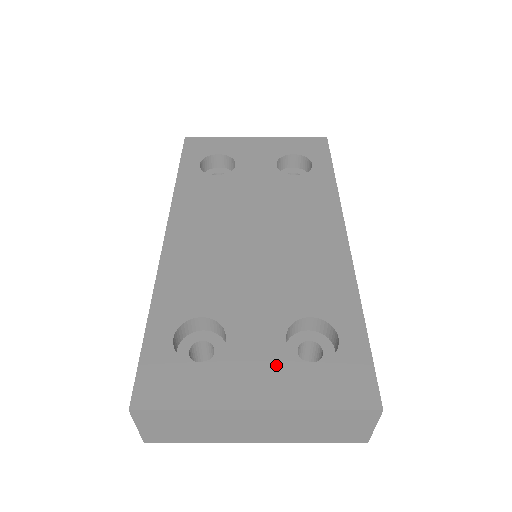
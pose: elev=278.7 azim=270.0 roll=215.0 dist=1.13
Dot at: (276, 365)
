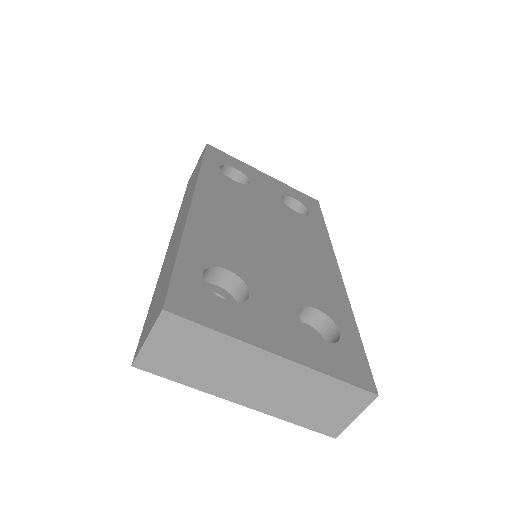
Dot at: (293, 330)
